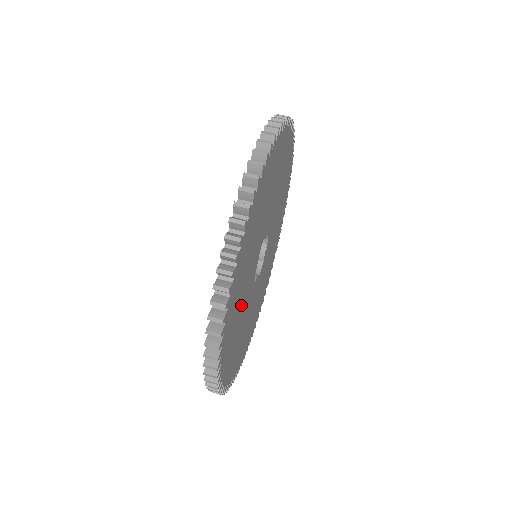
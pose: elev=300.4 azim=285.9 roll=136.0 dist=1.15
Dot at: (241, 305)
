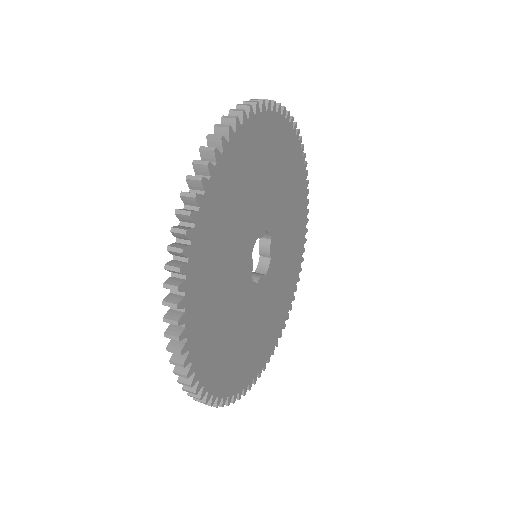
Dot at: (228, 319)
